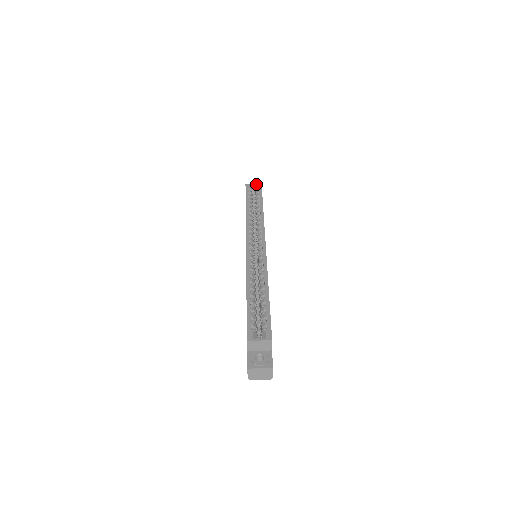
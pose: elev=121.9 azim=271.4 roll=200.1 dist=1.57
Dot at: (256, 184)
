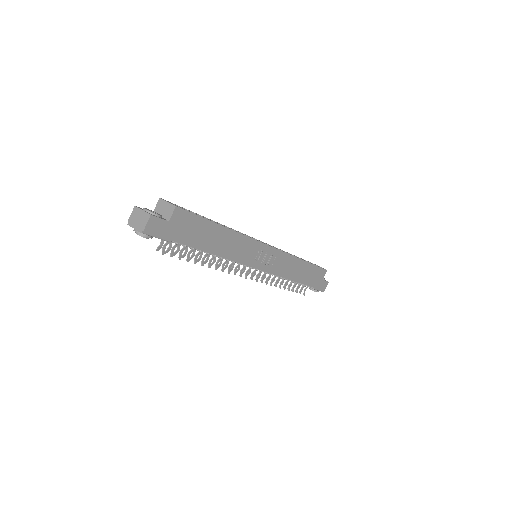
Dot at: occluded
